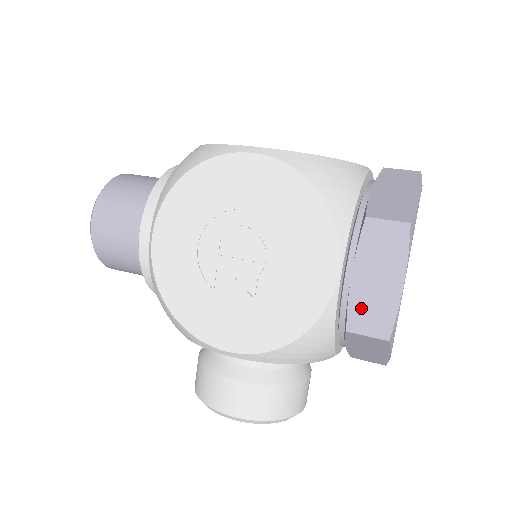
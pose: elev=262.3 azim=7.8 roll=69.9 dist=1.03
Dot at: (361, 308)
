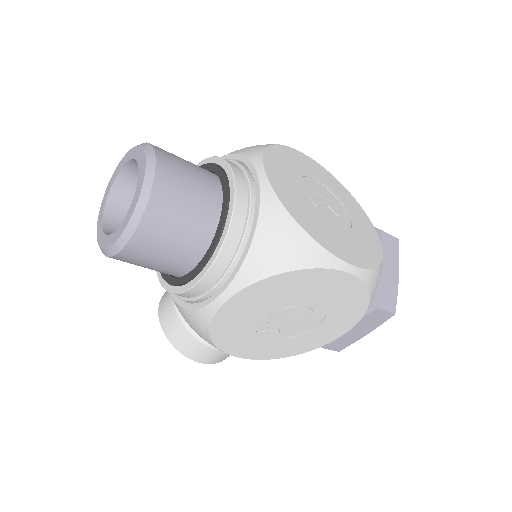
Dot at: (338, 340)
